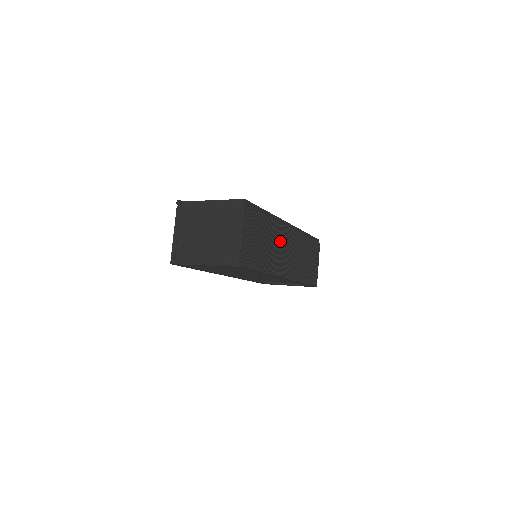
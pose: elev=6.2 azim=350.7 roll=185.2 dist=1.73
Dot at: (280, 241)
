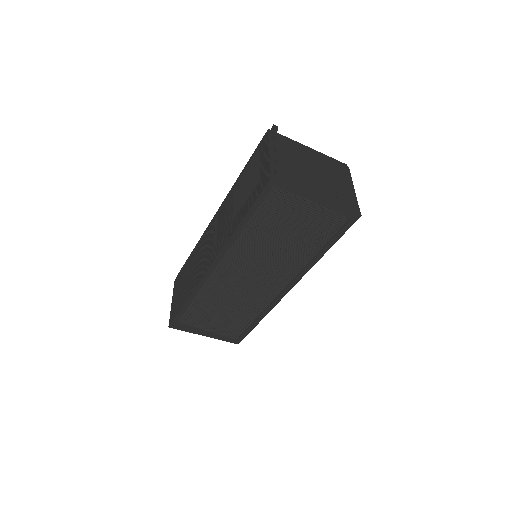
Dot at: occluded
